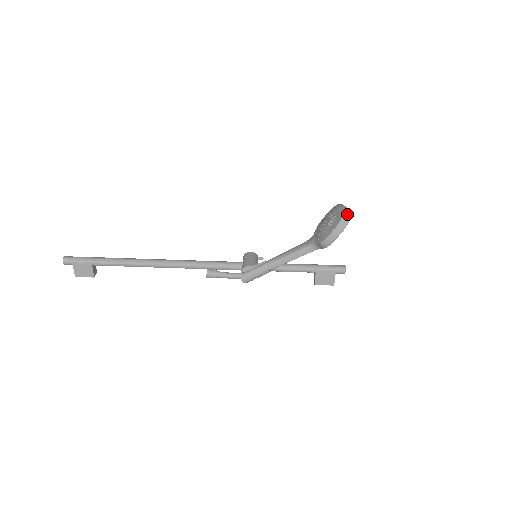
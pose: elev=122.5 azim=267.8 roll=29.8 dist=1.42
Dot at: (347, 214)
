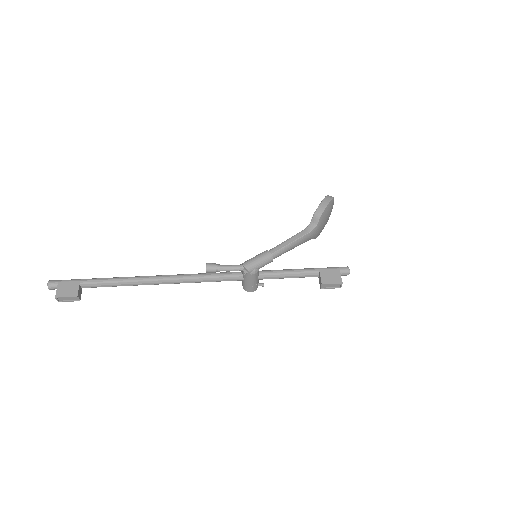
Dot at: occluded
